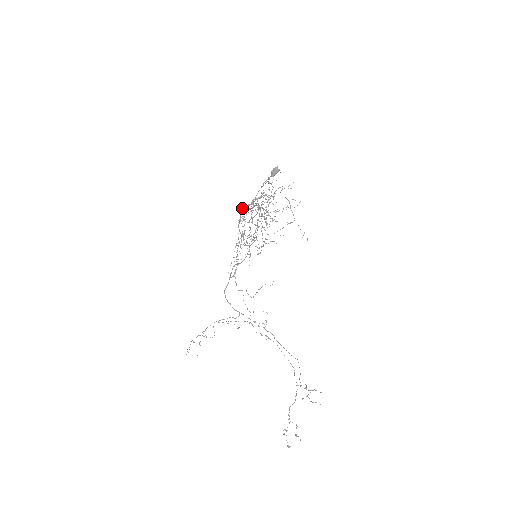
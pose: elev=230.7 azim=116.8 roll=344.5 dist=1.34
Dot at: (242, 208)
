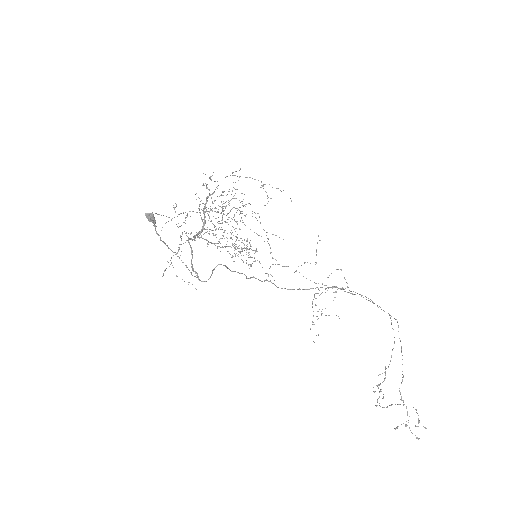
Dot at: (195, 236)
